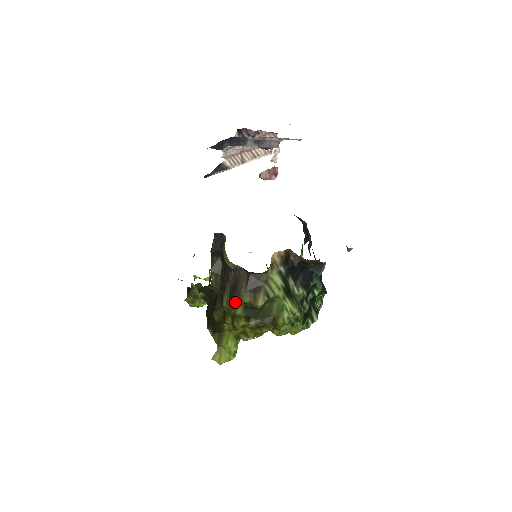
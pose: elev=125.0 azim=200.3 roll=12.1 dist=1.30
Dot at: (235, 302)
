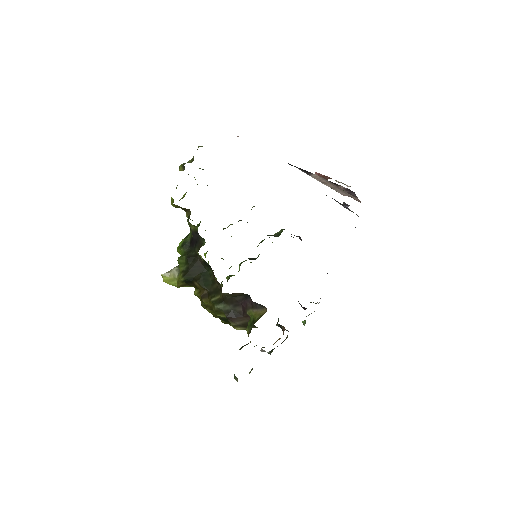
Dot at: (224, 313)
